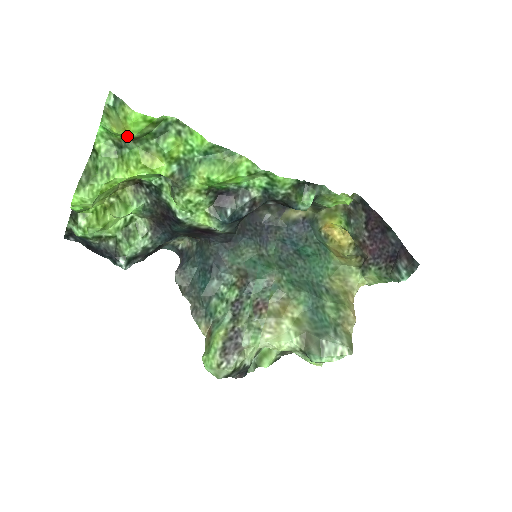
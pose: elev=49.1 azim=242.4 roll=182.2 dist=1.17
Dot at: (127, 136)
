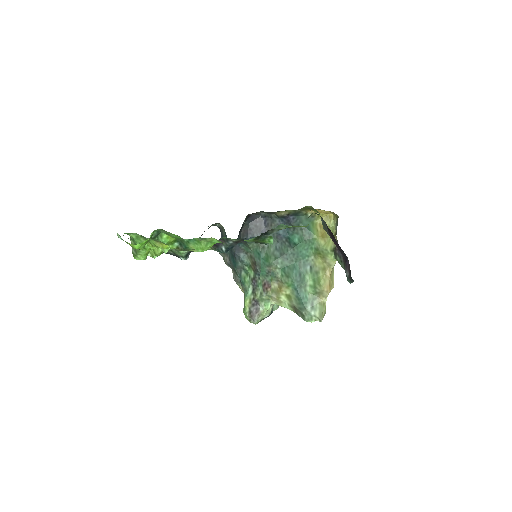
Dot at: occluded
